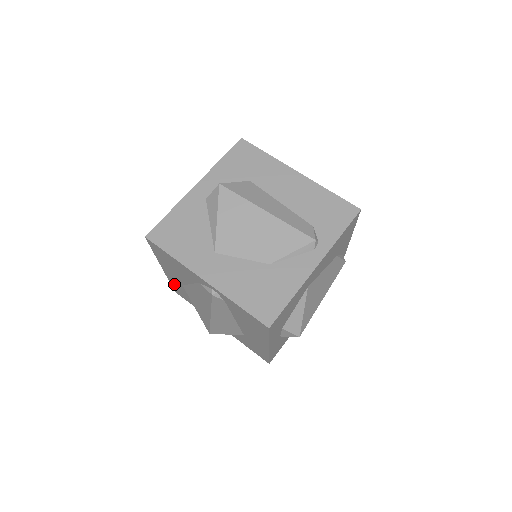
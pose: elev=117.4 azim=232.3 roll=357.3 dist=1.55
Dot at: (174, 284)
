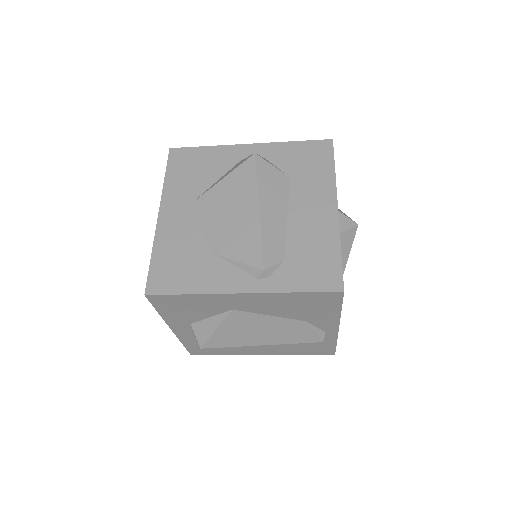
Dot at: occluded
